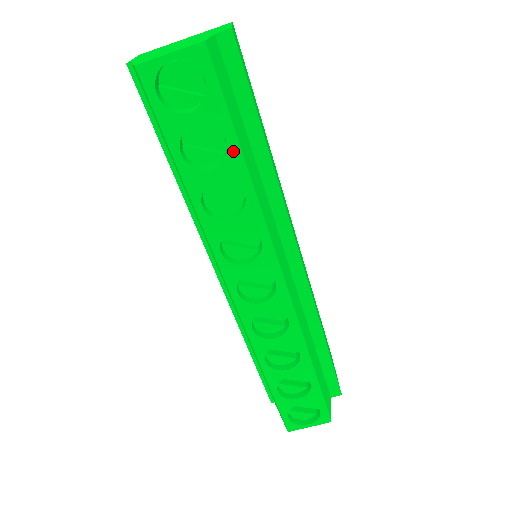
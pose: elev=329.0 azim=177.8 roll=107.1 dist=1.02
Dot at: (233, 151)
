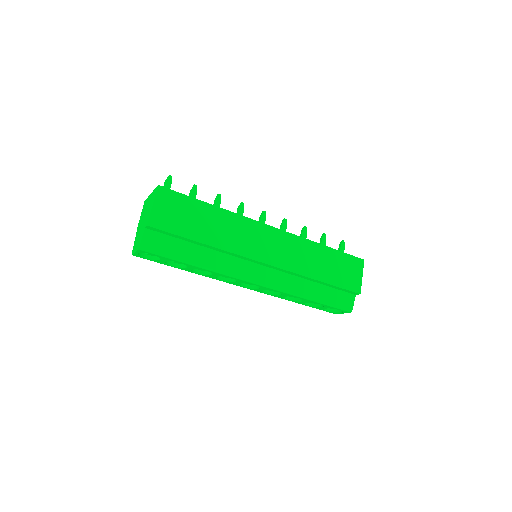
Dot at: (185, 264)
